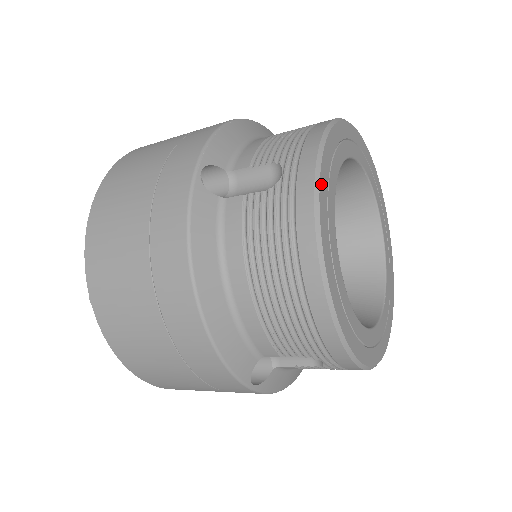
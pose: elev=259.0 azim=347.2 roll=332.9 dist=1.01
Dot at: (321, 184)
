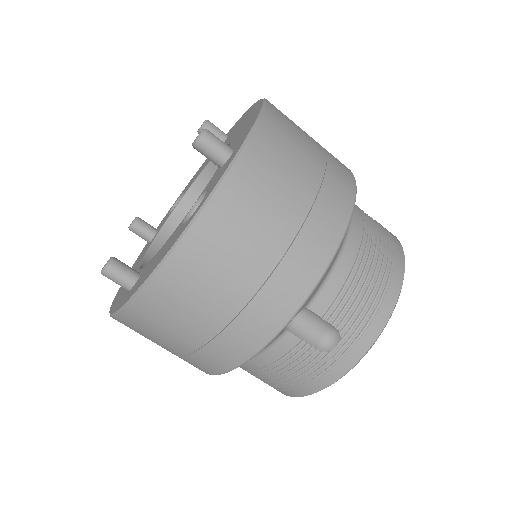
Dot at: occluded
